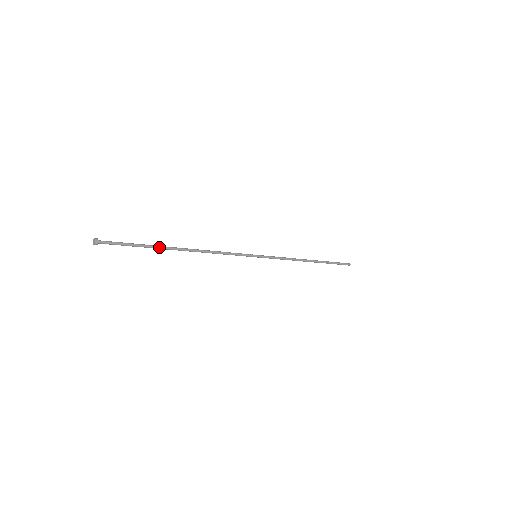
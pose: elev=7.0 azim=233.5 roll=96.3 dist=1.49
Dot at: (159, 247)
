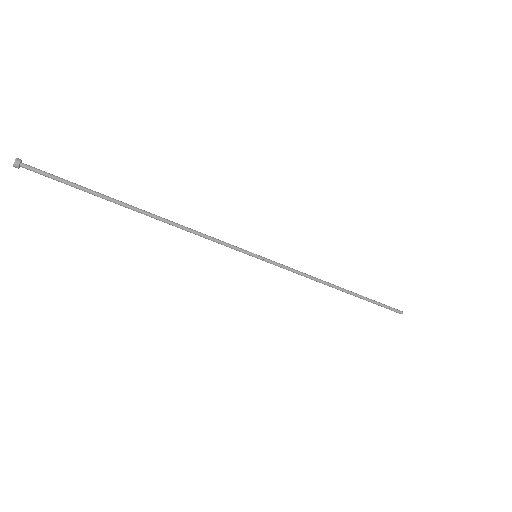
Dot at: (110, 198)
